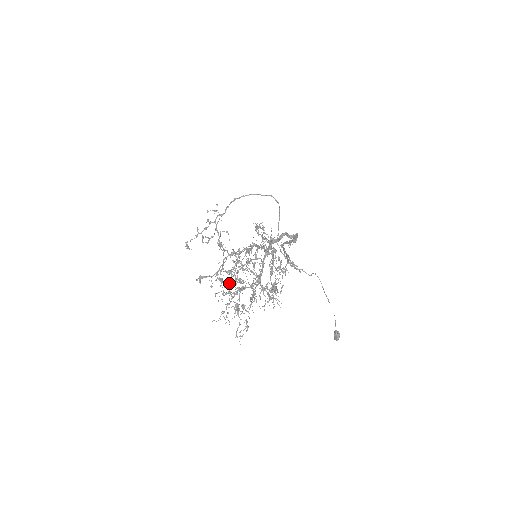
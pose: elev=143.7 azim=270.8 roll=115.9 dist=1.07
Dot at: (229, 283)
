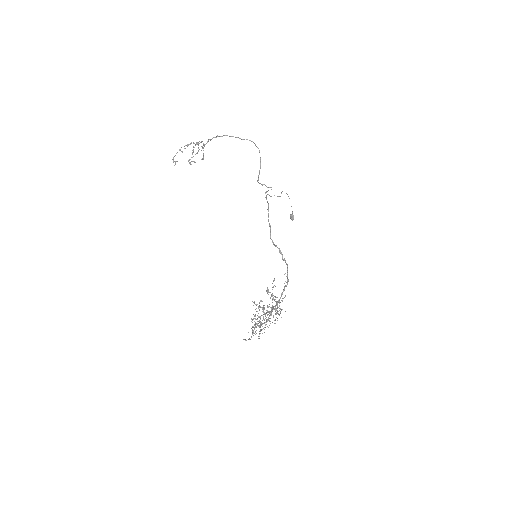
Dot at: occluded
